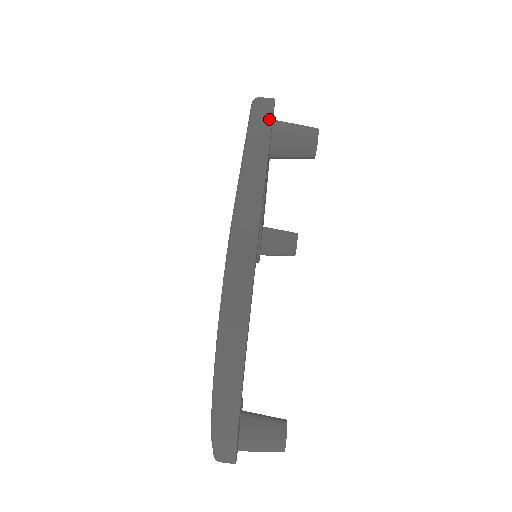
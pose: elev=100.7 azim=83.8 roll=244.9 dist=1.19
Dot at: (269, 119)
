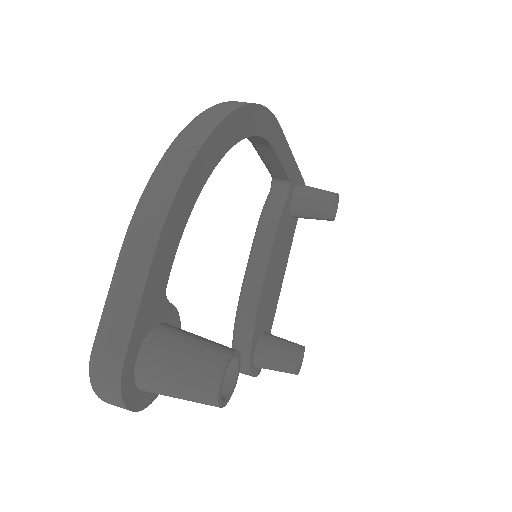
Dot at: occluded
